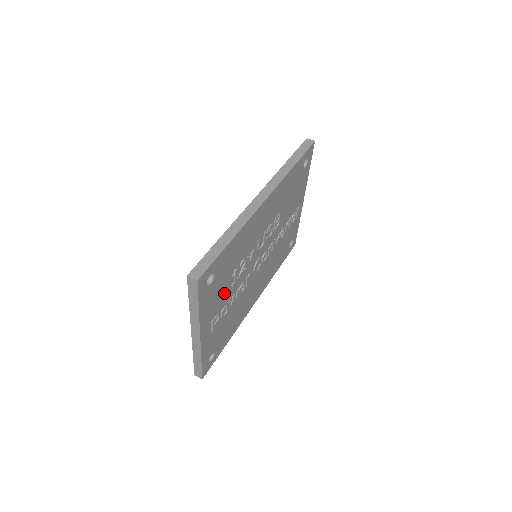
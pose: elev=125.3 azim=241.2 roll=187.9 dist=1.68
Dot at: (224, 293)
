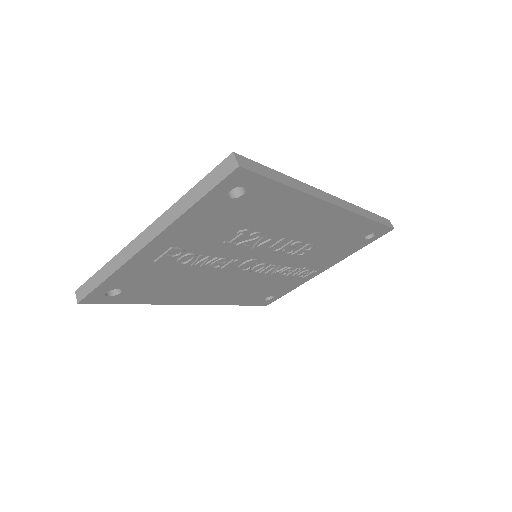
Dot at: (213, 237)
